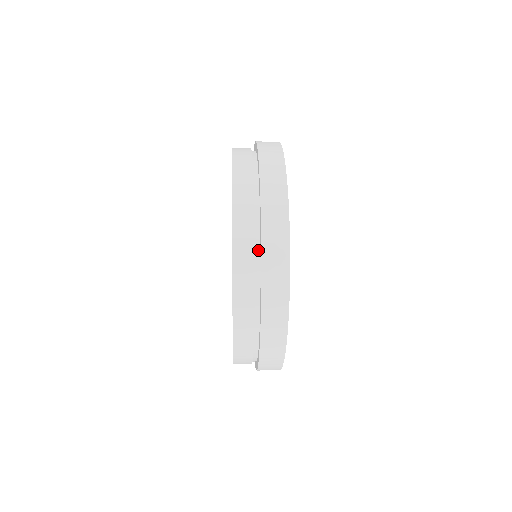
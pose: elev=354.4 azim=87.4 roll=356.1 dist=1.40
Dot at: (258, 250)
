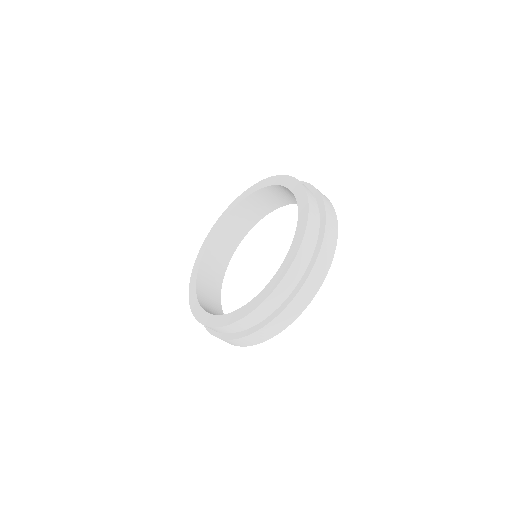
Dot at: (306, 267)
